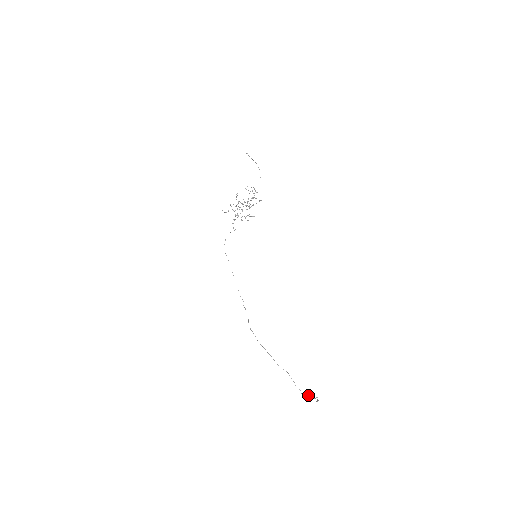
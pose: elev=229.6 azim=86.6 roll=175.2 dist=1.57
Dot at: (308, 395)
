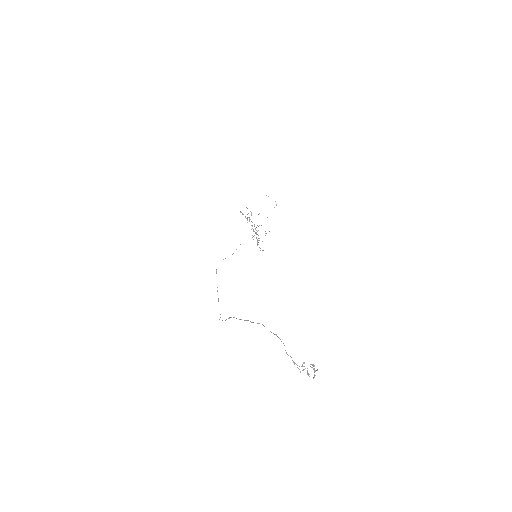
Dot at: (300, 371)
